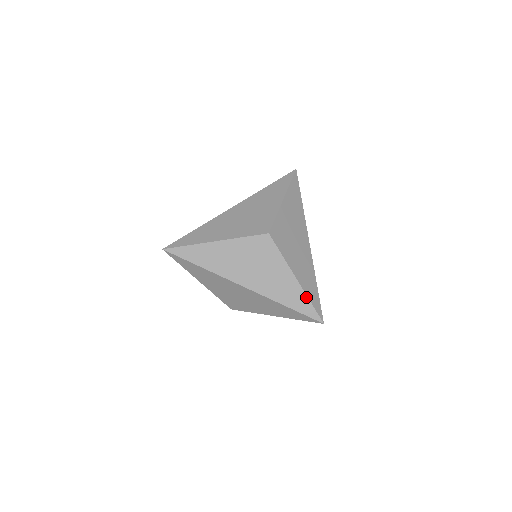
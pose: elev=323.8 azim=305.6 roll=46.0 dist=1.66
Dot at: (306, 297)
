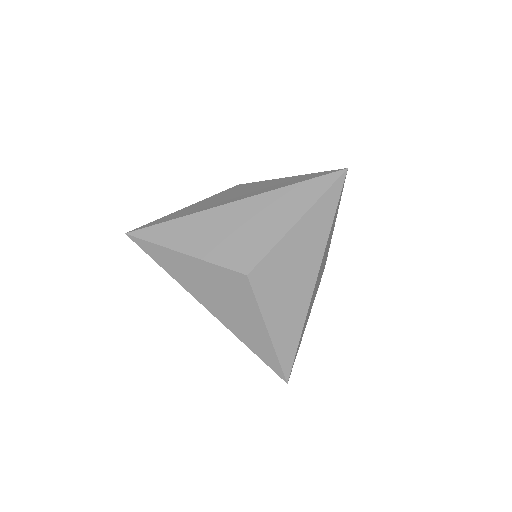
Dot at: (275, 353)
